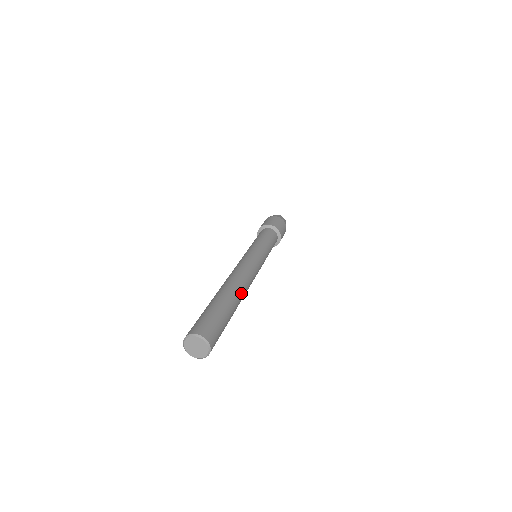
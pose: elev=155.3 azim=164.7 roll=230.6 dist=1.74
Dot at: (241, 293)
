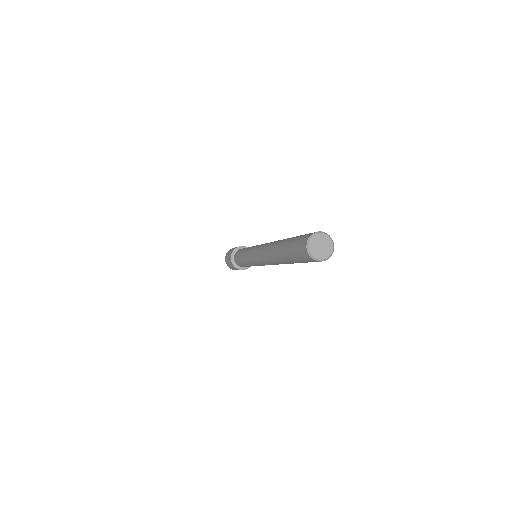
Dot at: occluded
